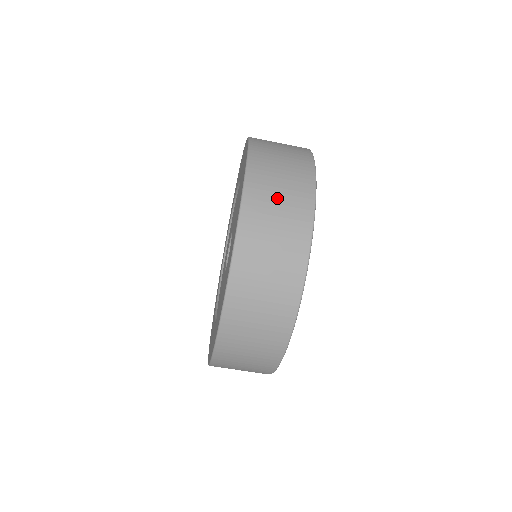
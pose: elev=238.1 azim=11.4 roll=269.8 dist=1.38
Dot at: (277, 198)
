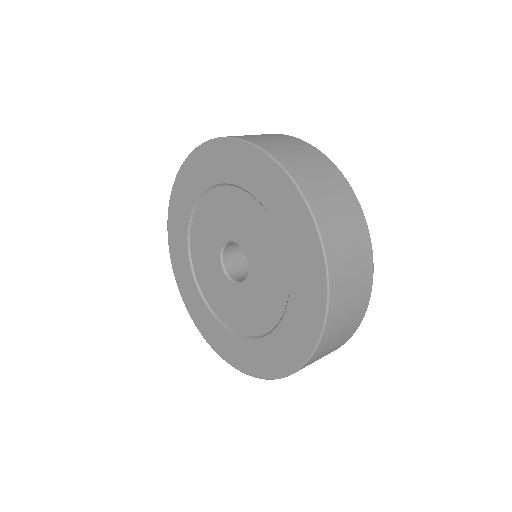
Dot at: (321, 181)
